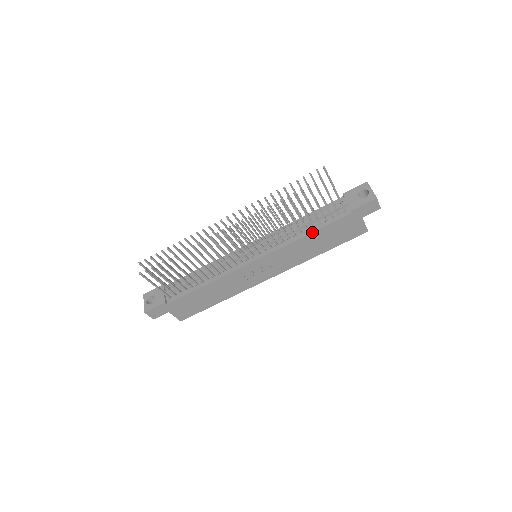
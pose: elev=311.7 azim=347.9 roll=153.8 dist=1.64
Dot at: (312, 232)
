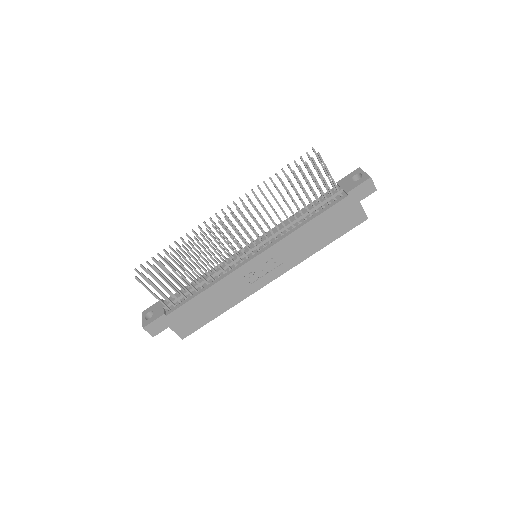
Dot at: (310, 220)
